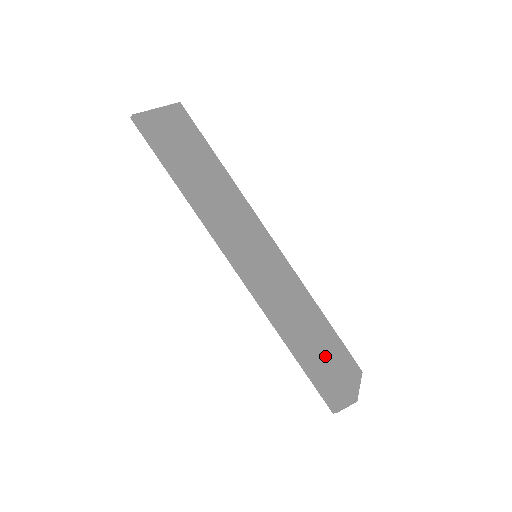
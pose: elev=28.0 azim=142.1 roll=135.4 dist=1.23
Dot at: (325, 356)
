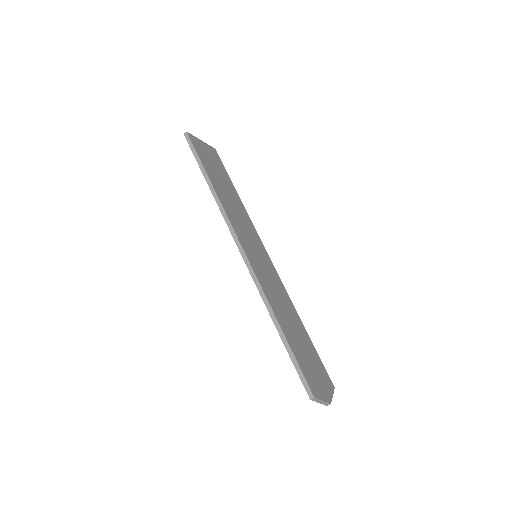
Dot at: (305, 352)
